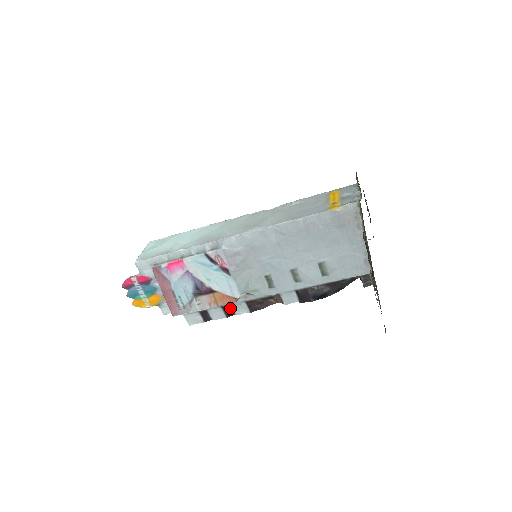
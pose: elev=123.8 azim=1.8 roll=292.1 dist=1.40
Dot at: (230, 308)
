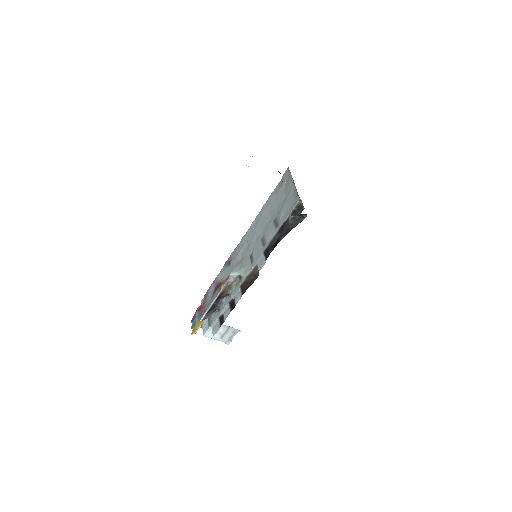
Dot at: (234, 302)
